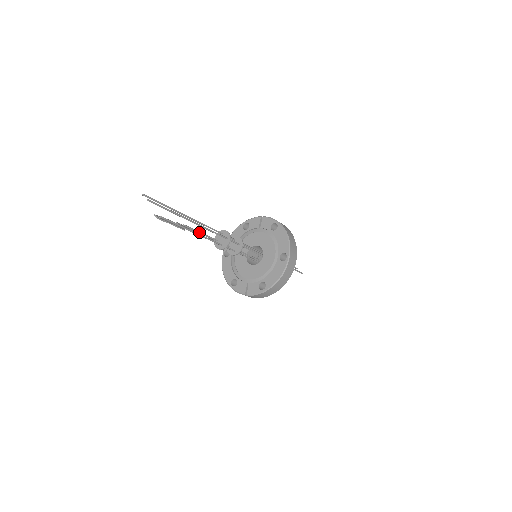
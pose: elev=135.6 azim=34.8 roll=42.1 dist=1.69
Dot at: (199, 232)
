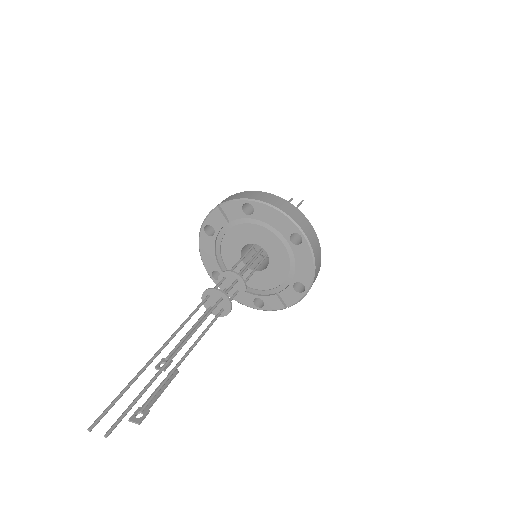
Dot at: (187, 335)
